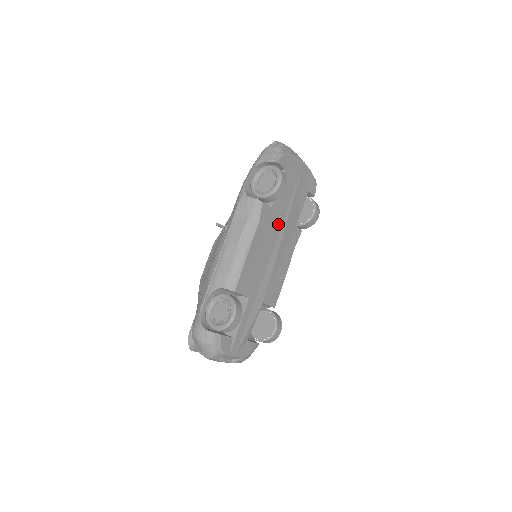
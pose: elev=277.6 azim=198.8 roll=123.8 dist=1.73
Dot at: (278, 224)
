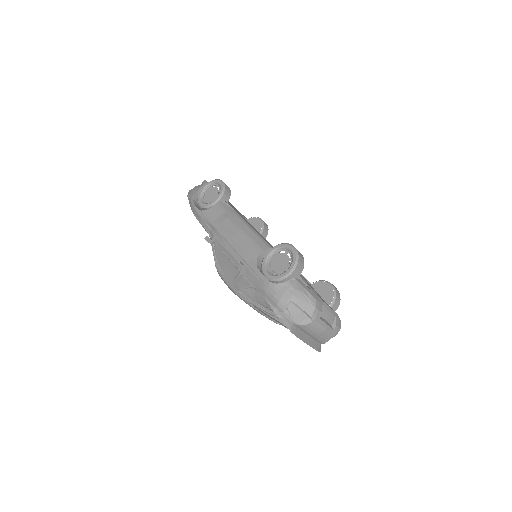
Dot at: occluded
